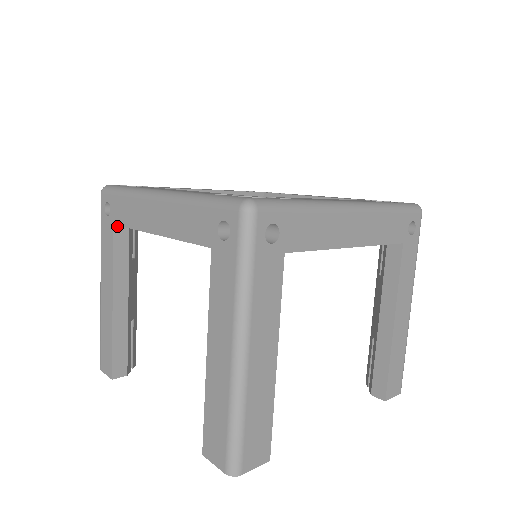
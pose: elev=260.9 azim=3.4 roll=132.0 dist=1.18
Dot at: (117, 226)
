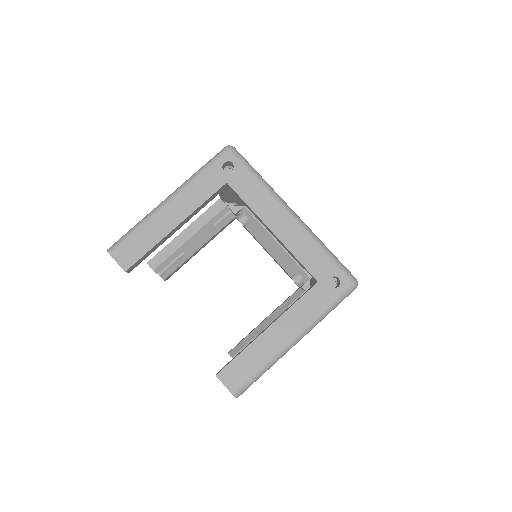
Dot at: (221, 200)
